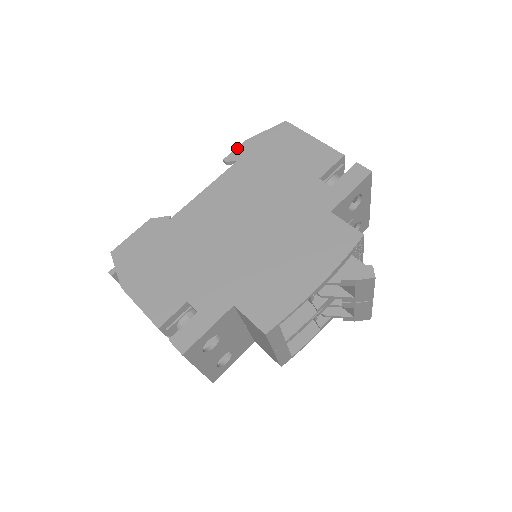
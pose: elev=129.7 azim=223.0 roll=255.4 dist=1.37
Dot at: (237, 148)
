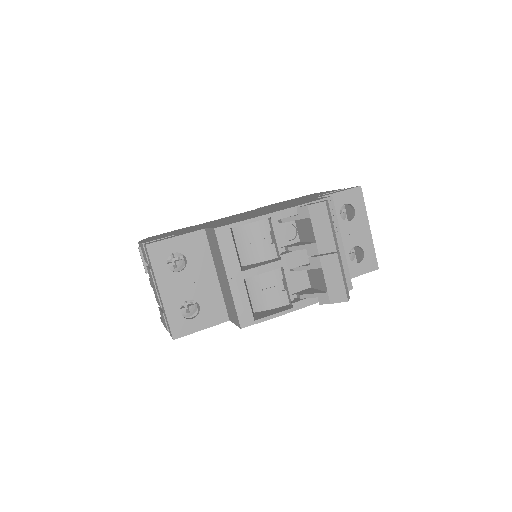
Dot at: (271, 204)
